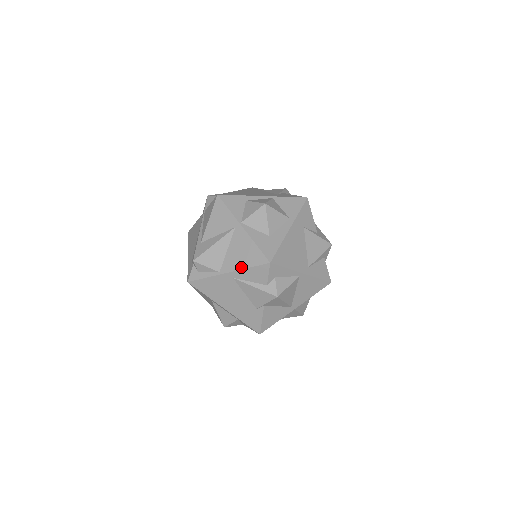
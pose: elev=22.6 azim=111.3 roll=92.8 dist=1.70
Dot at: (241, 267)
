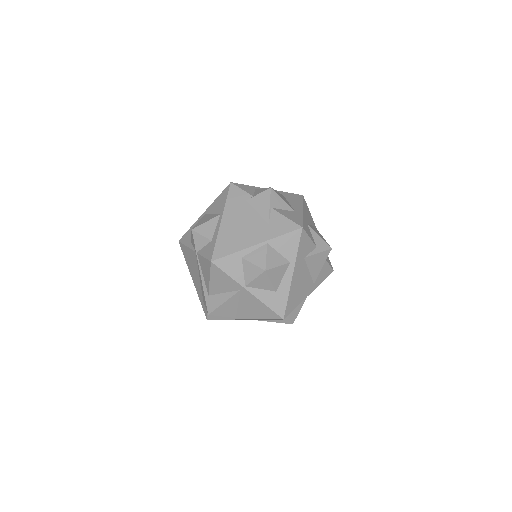
Dot at: (256, 318)
